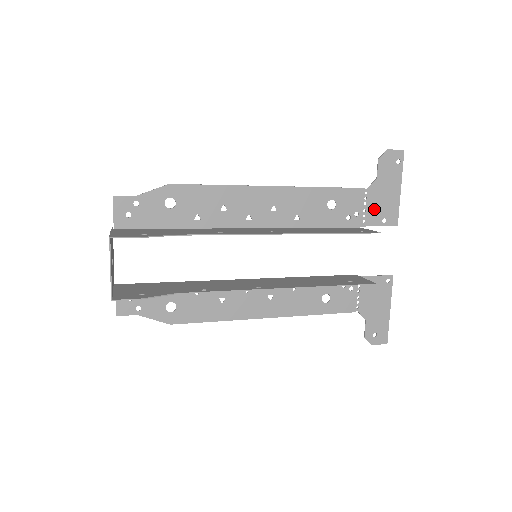
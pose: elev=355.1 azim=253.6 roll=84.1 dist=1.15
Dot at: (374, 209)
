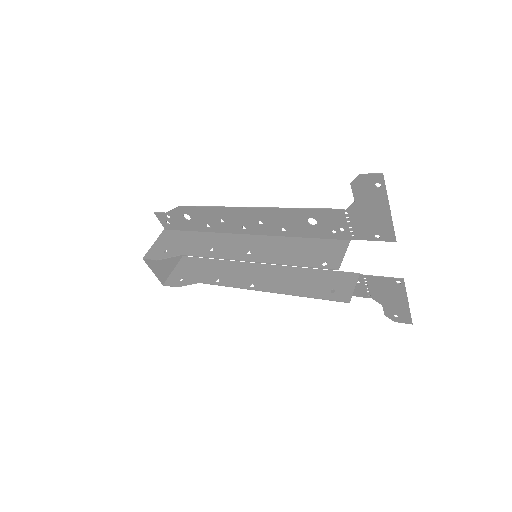
Dot at: (361, 226)
